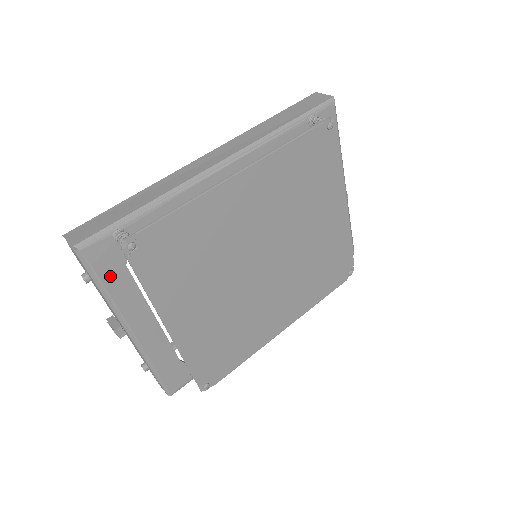
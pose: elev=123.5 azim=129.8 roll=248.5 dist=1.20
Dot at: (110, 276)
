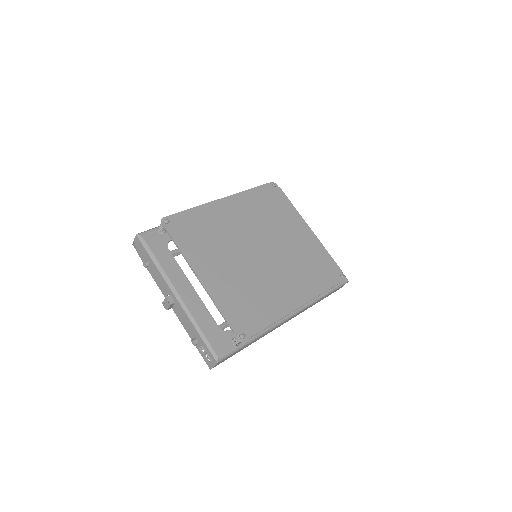
Dot at: (158, 252)
